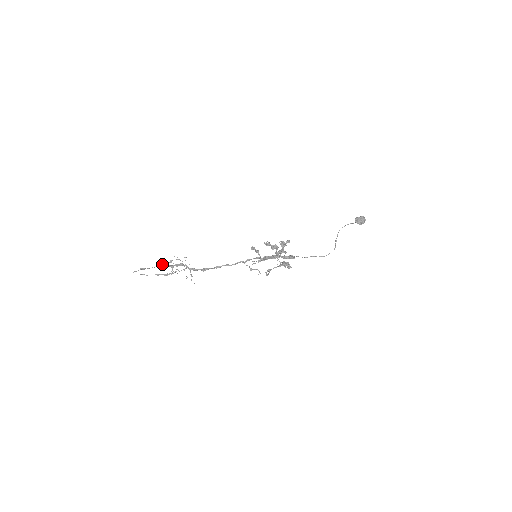
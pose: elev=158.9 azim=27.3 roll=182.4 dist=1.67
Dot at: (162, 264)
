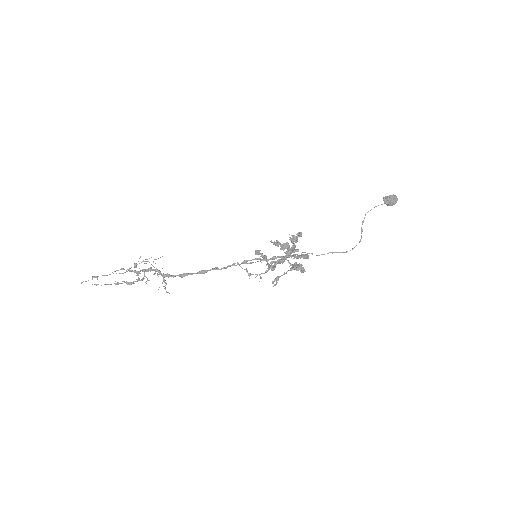
Dot at: (123, 269)
